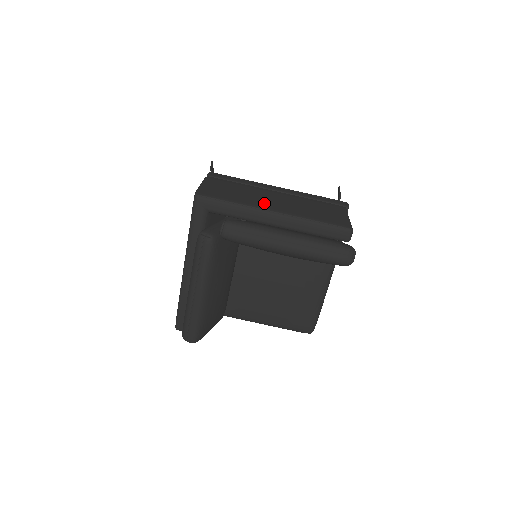
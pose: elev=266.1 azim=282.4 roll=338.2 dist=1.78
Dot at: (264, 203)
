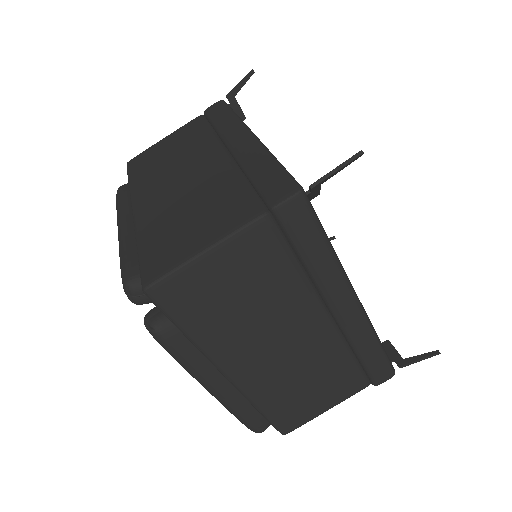
Dot at: (240, 355)
